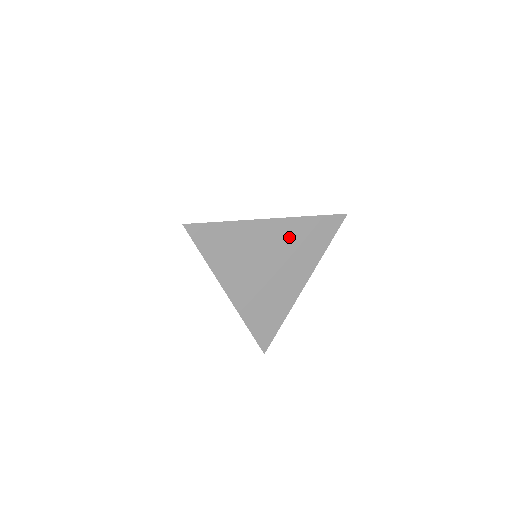
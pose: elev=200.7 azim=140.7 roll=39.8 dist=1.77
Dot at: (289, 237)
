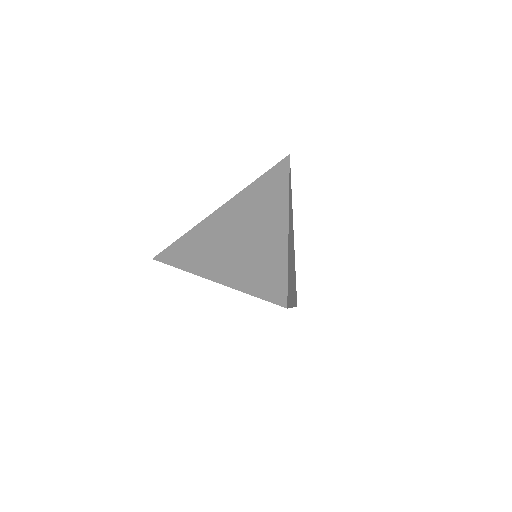
Dot at: occluded
